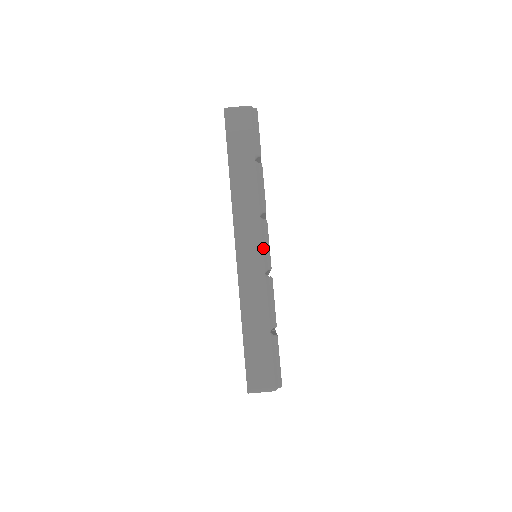
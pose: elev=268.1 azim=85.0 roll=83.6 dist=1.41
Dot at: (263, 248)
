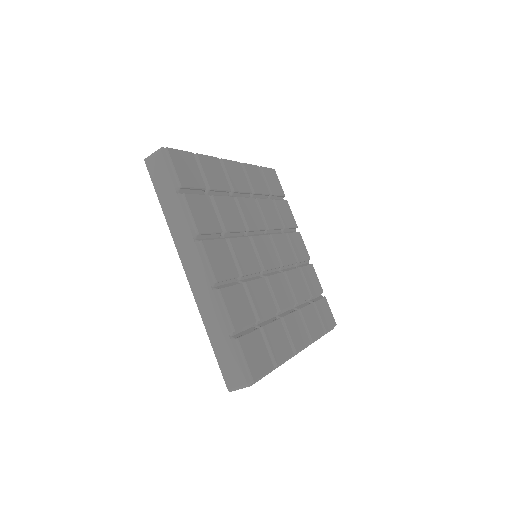
Dot at: (204, 267)
